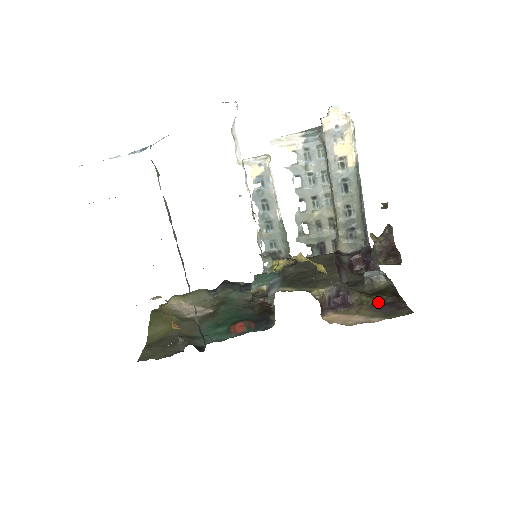
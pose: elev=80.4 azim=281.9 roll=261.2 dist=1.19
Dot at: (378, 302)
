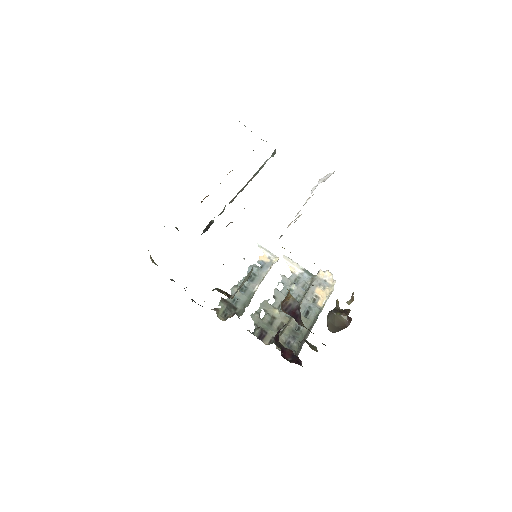
Dot at: occluded
